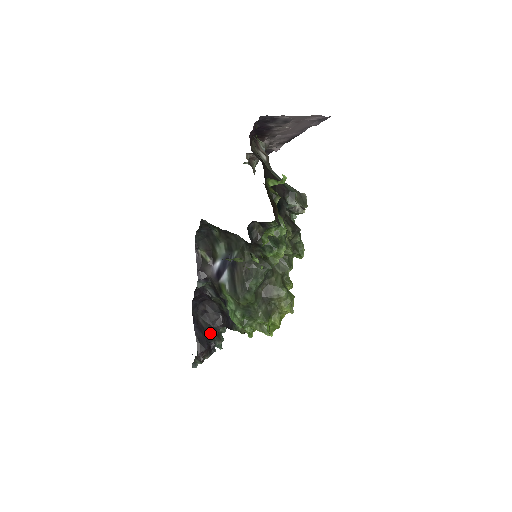
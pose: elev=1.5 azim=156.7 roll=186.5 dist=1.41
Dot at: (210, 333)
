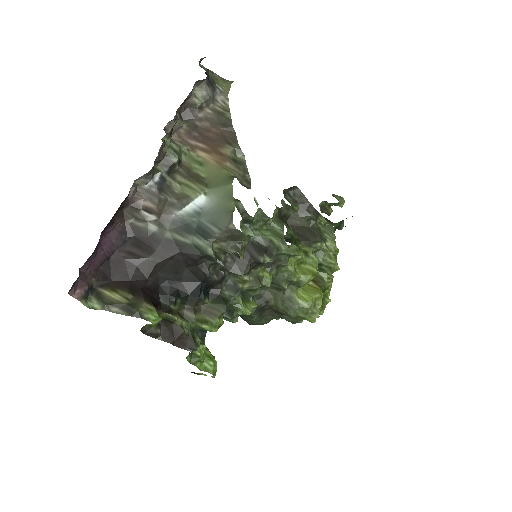
Dot at: occluded
